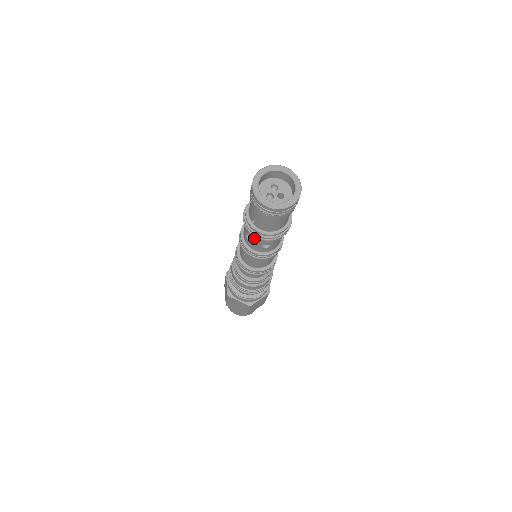
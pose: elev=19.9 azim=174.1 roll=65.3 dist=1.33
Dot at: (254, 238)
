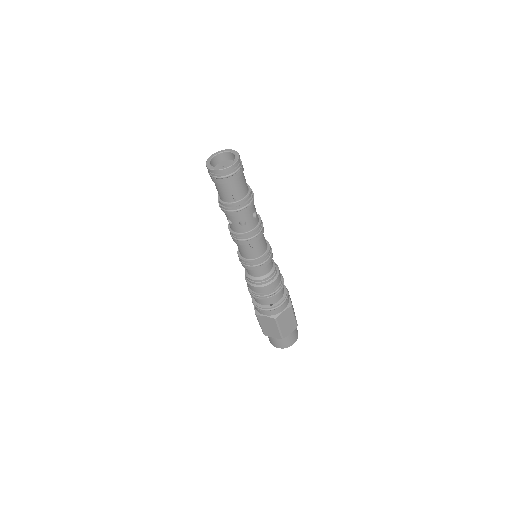
Dot at: occluded
